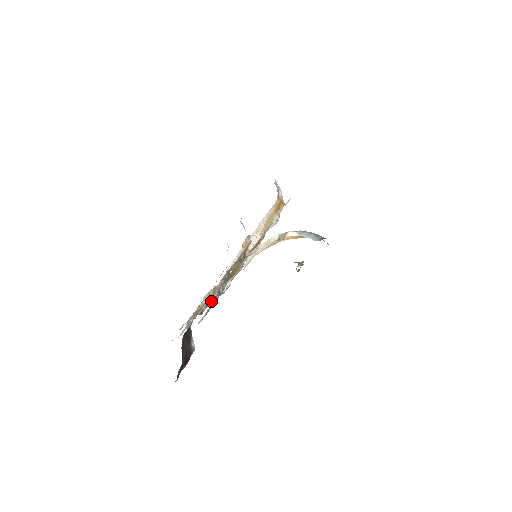
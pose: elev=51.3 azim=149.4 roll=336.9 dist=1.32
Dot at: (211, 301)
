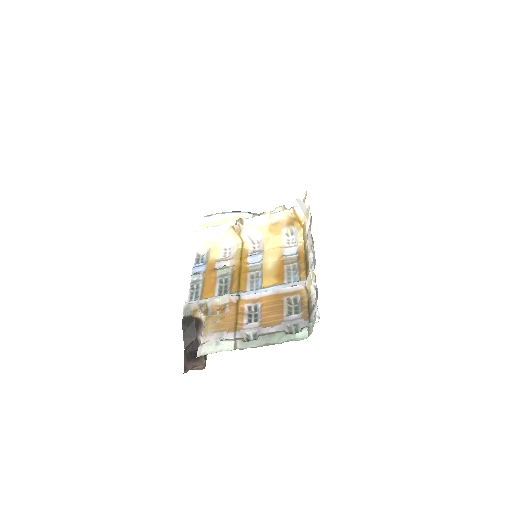
Dot at: (247, 321)
